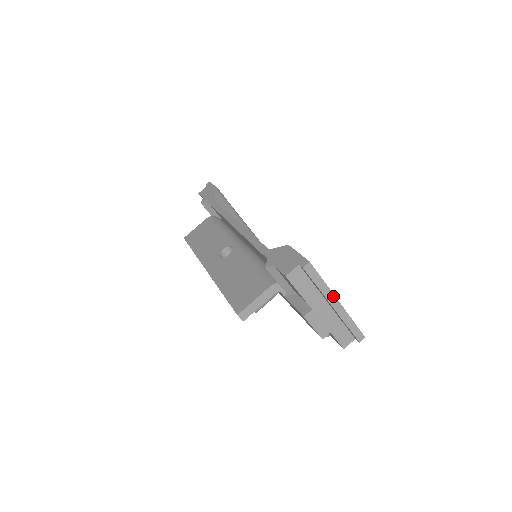
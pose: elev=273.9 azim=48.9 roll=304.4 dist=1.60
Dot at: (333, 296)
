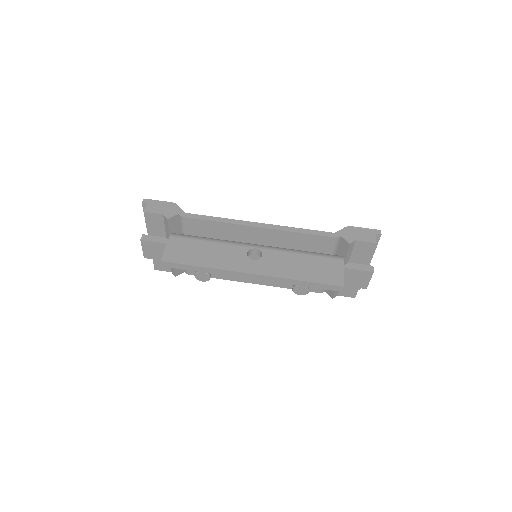
Dot at: occluded
